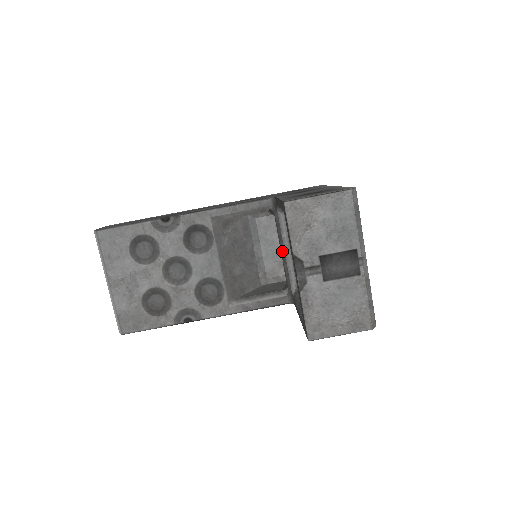
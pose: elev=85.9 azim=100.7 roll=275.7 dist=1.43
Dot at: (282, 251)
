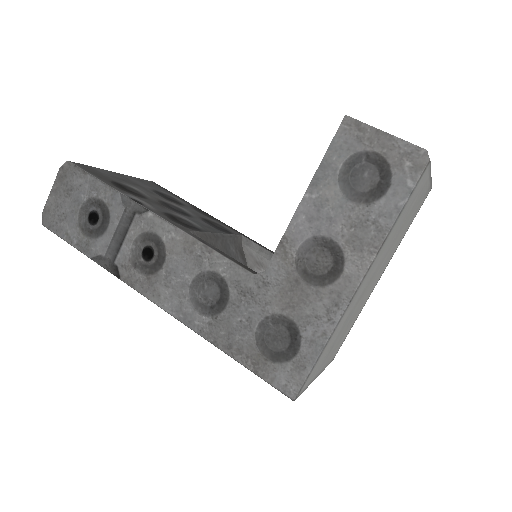
Dot at: occluded
